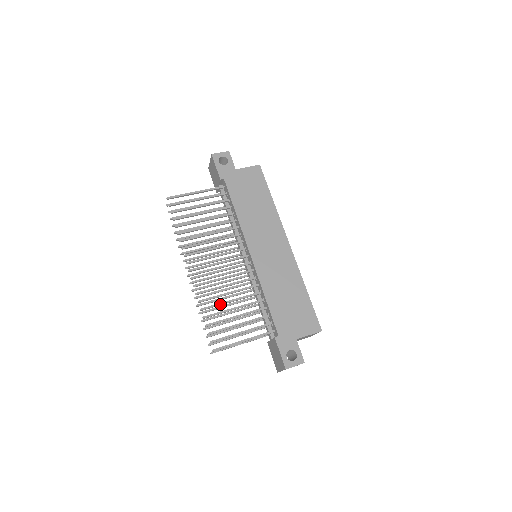
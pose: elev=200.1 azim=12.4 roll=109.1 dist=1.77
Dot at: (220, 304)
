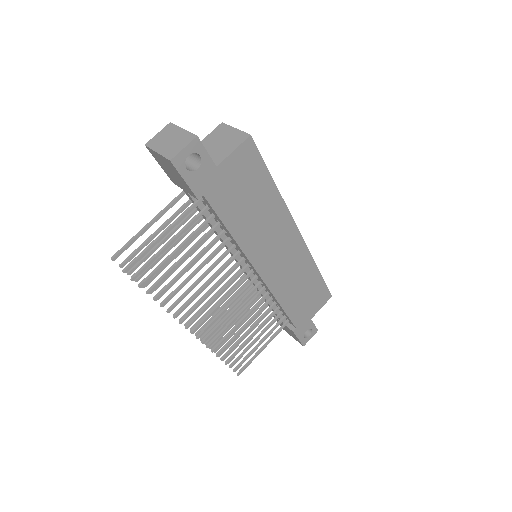
Dot at: (235, 338)
